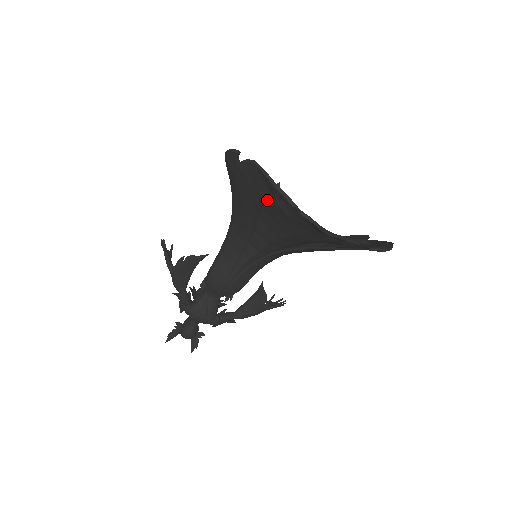
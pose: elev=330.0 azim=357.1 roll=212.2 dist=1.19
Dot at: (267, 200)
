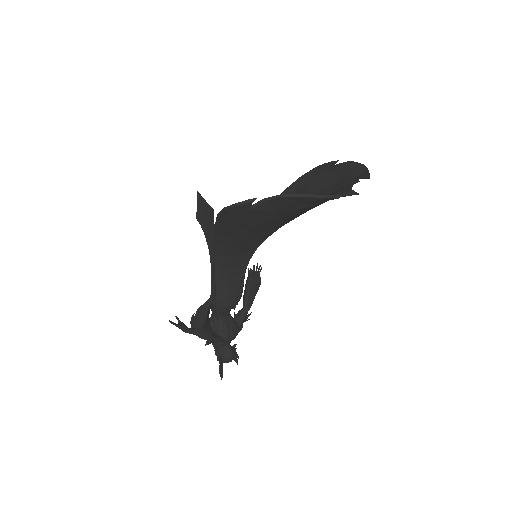
Dot at: (292, 211)
